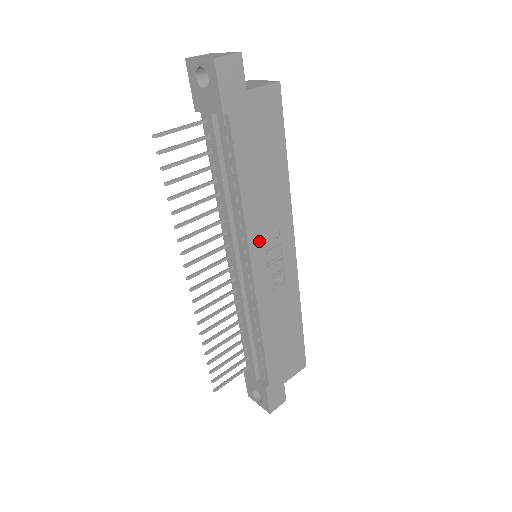
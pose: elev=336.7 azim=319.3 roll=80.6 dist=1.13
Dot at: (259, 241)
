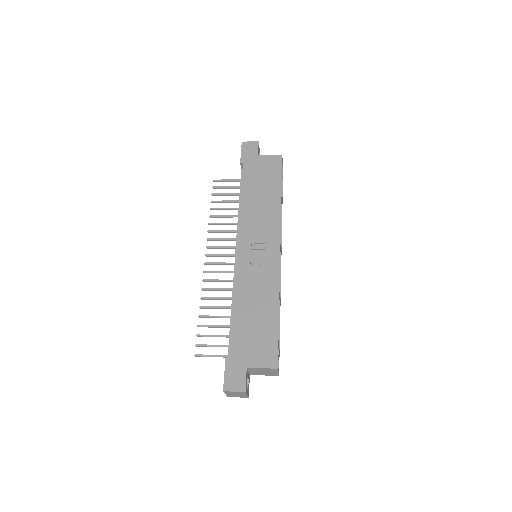
Dot at: (248, 231)
